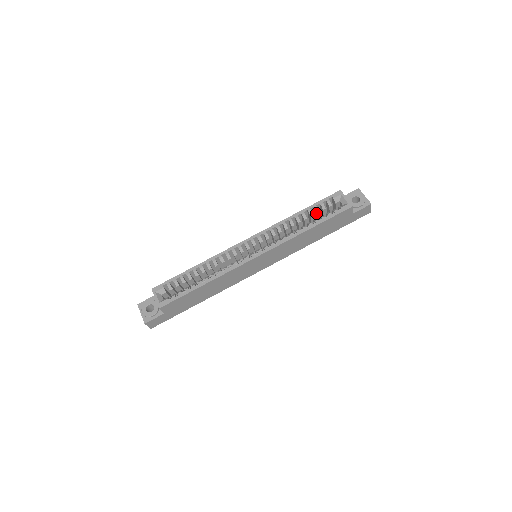
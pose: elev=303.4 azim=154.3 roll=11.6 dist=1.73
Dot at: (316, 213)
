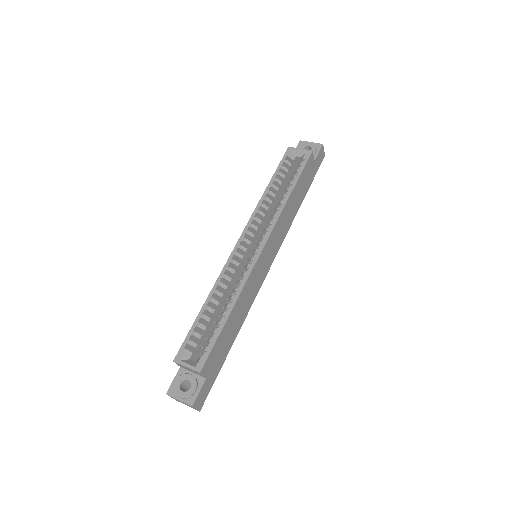
Dot at: (283, 179)
